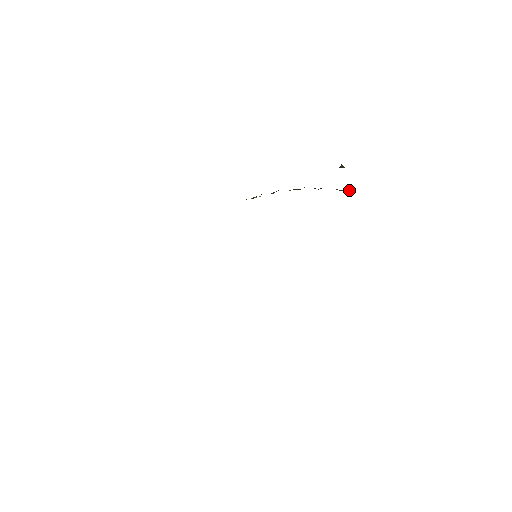
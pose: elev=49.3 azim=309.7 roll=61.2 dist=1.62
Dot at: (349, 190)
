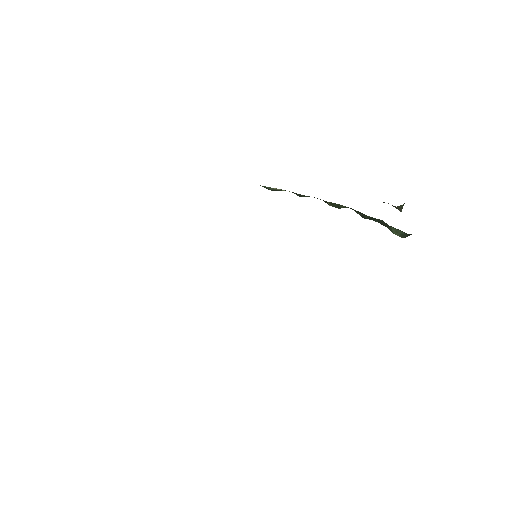
Dot at: (406, 235)
